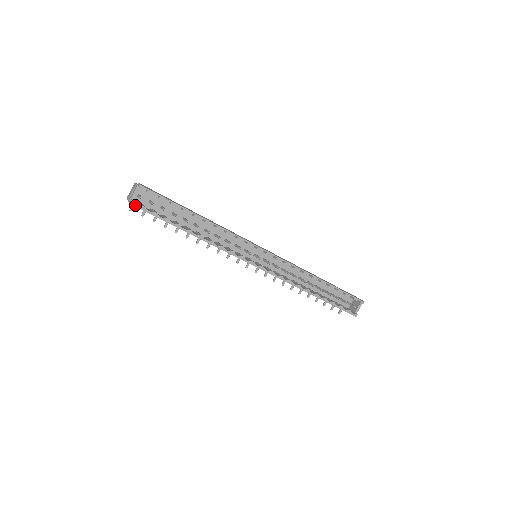
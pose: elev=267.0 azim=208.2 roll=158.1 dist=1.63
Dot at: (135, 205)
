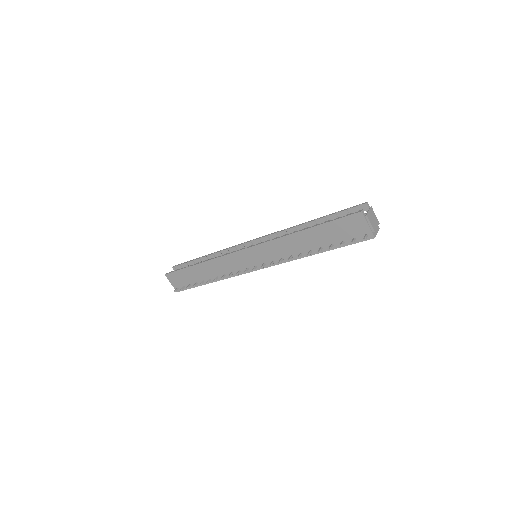
Dot at: (168, 273)
